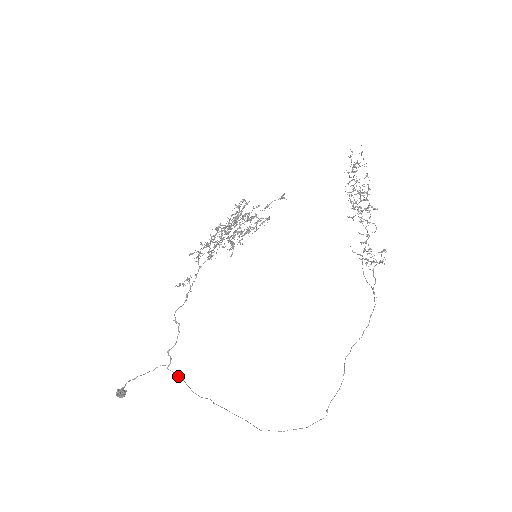
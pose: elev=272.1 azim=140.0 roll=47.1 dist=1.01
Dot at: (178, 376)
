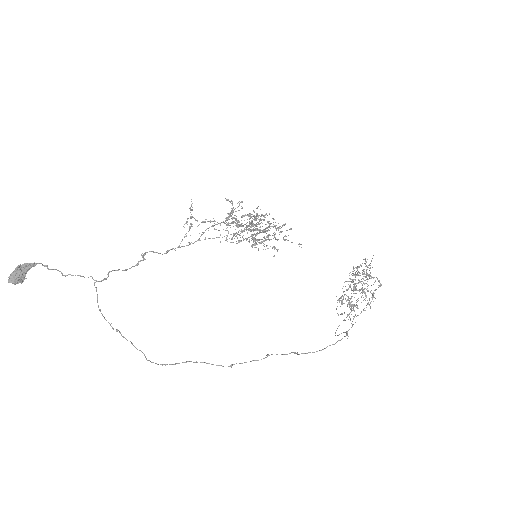
Dot at: (97, 296)
